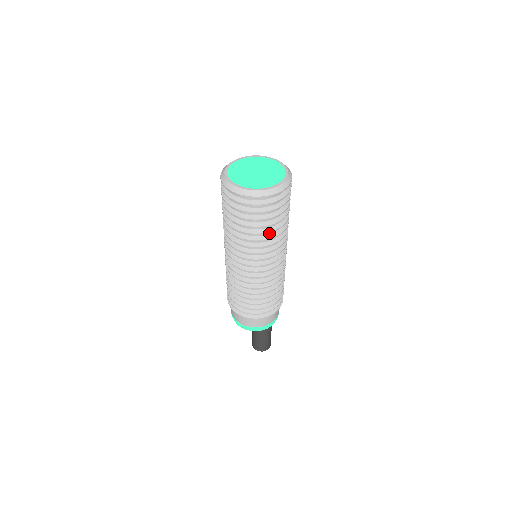
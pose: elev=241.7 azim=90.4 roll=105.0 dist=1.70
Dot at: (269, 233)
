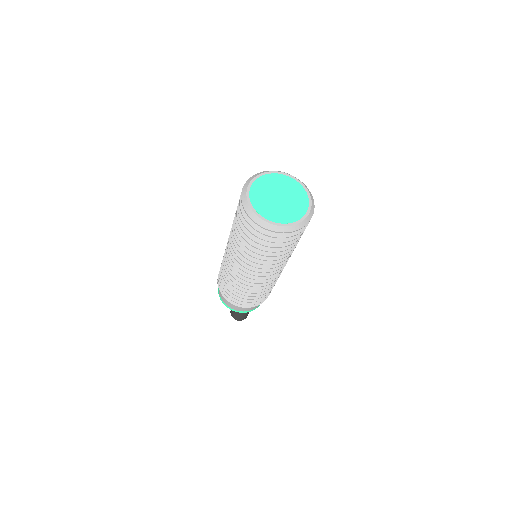
Dot at: occluded
